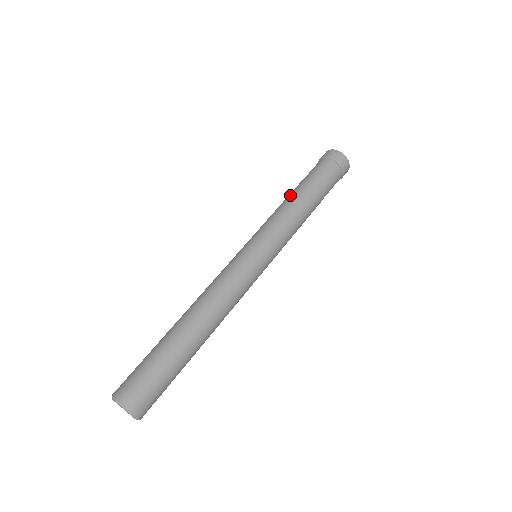
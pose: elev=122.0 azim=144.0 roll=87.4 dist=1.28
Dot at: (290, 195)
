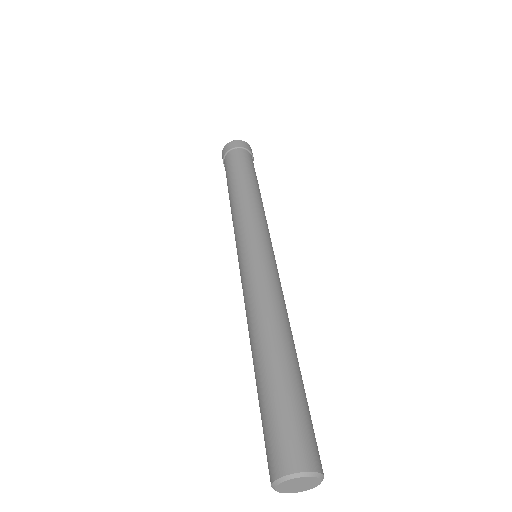
Dot at: occluded
